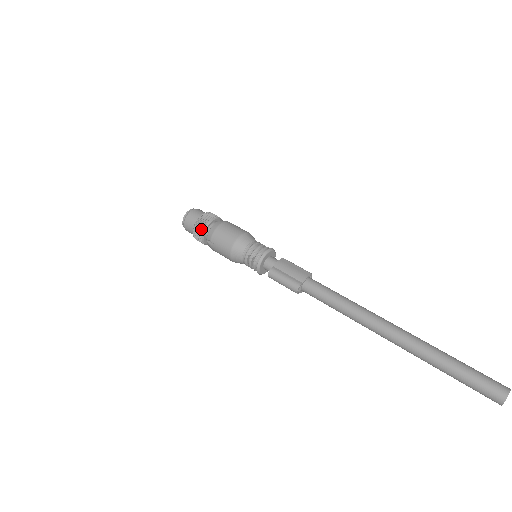
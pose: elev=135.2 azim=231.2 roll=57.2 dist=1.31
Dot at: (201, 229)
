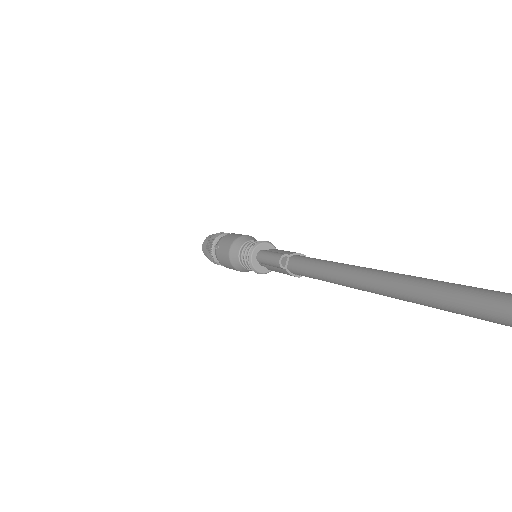
Dot at: (214, 239)
